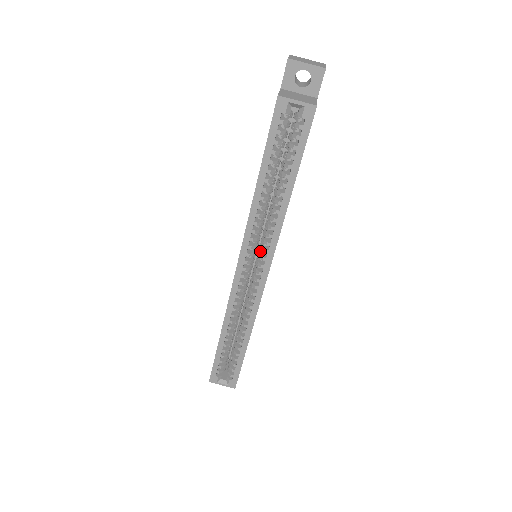
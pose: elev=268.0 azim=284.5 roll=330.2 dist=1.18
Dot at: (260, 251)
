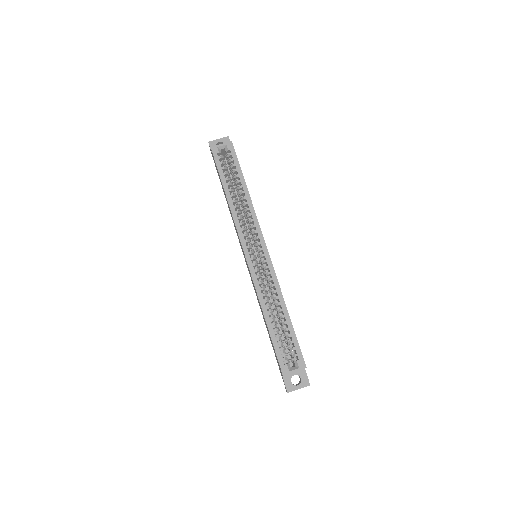
Dot at: occluded
